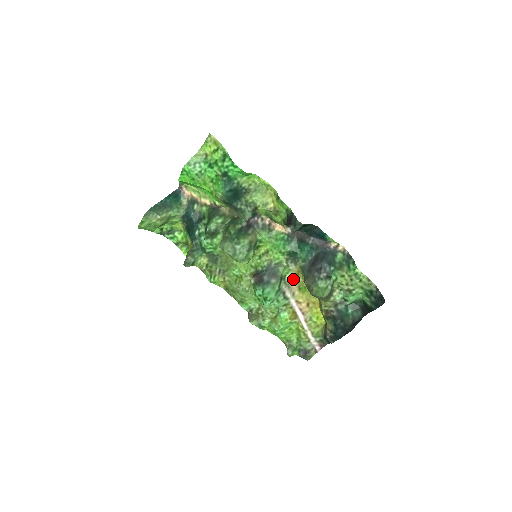
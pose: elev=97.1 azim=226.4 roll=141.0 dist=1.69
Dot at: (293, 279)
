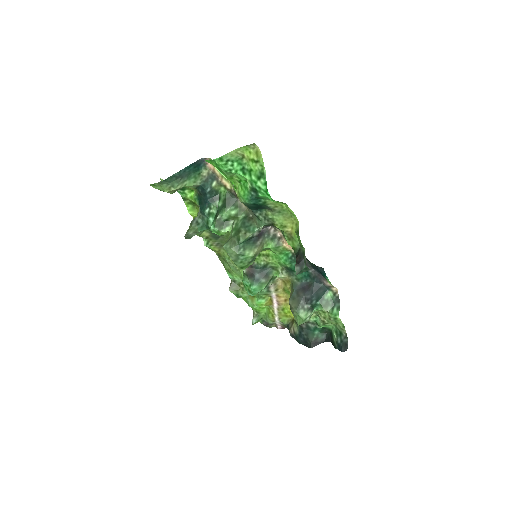
Dot at: (282, 280)
